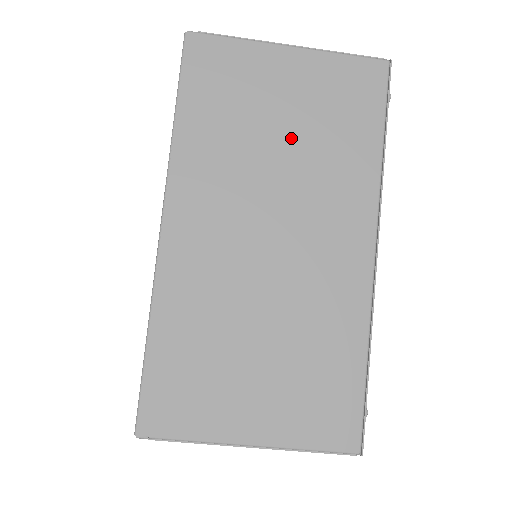
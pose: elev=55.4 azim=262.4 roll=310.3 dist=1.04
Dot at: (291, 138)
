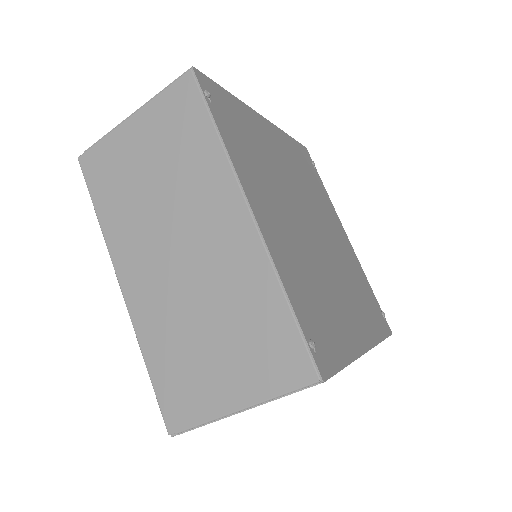
Dot at: (160, 175)
